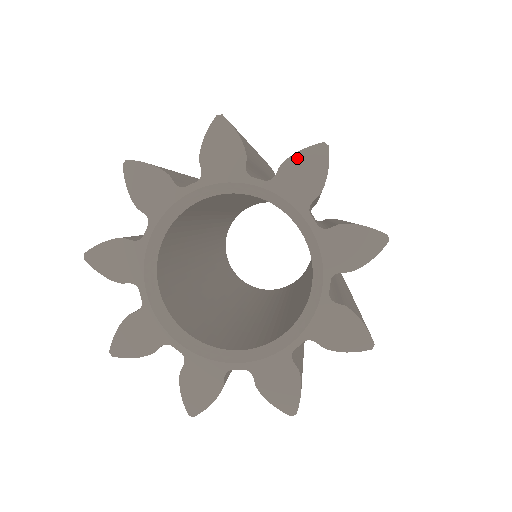
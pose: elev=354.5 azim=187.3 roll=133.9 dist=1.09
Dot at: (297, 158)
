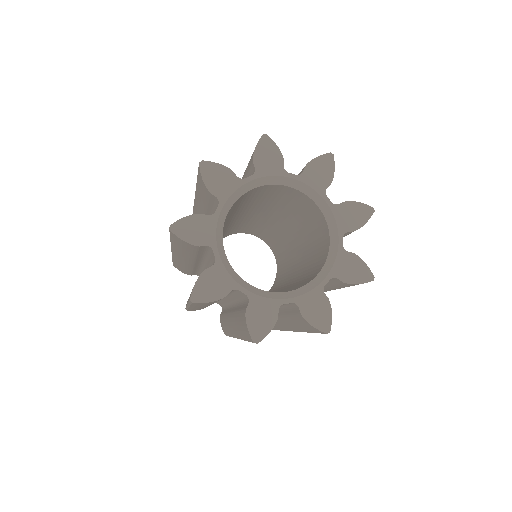
Dot at: (315, 161)
